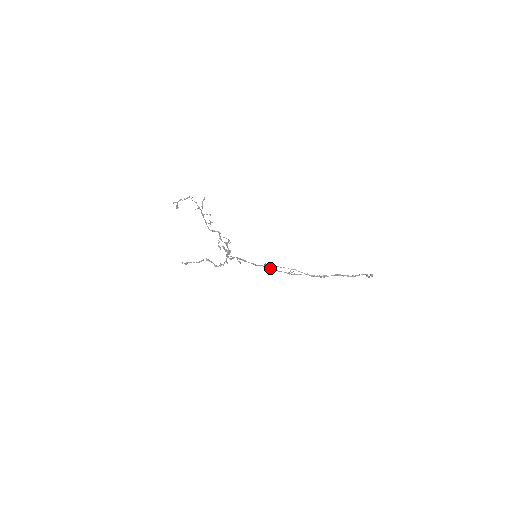
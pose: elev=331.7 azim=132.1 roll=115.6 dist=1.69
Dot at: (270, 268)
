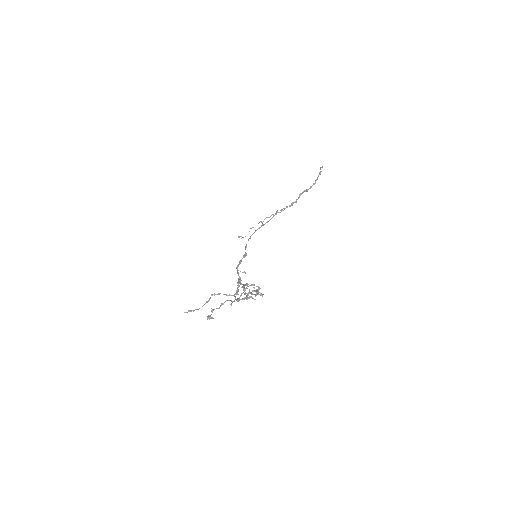
Dot at: (249, 238)
